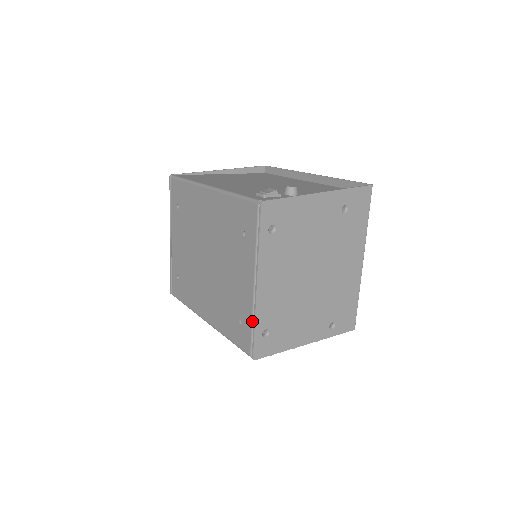
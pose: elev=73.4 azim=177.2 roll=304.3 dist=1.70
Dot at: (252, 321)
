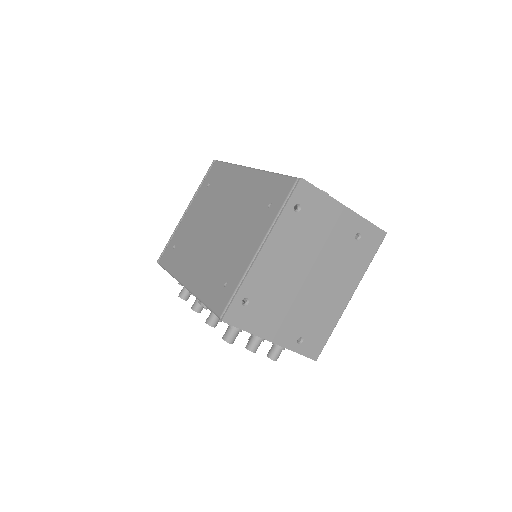
Dot at: (240, 282)
